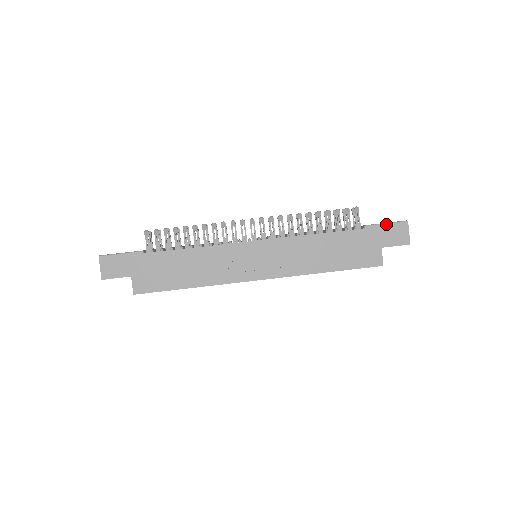
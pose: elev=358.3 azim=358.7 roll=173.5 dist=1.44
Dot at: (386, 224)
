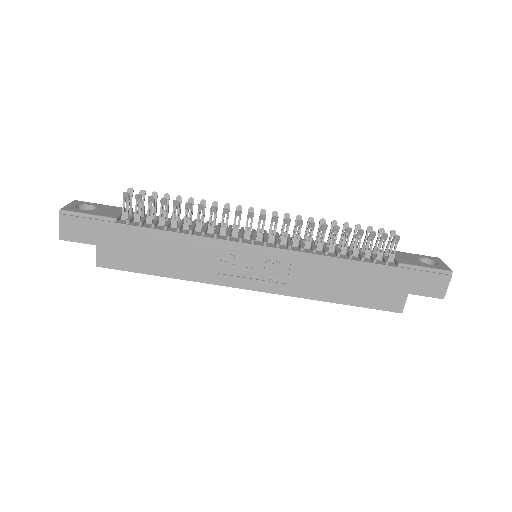
Dot at: (425, 269)
